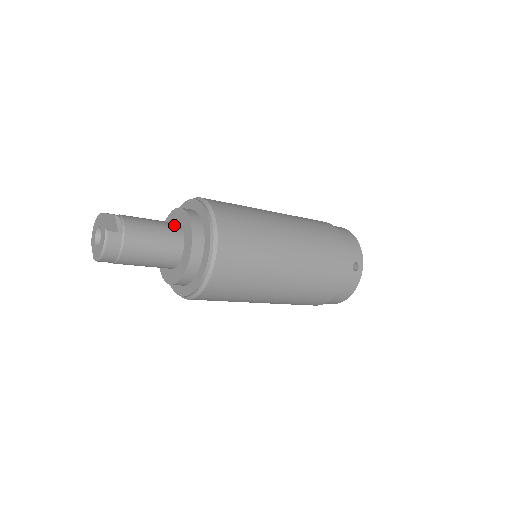
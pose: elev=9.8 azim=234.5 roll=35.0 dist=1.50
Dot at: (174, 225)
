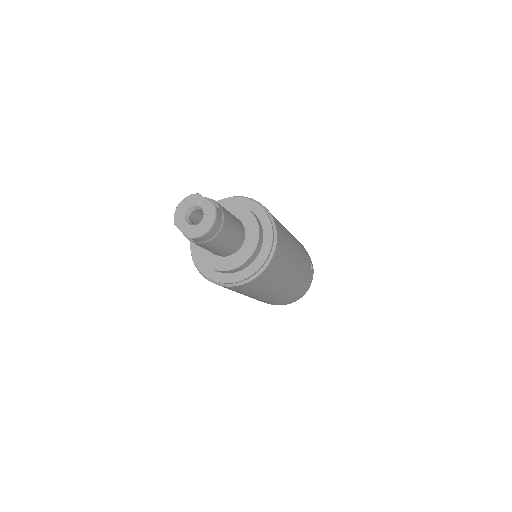
Dot at: occluded
